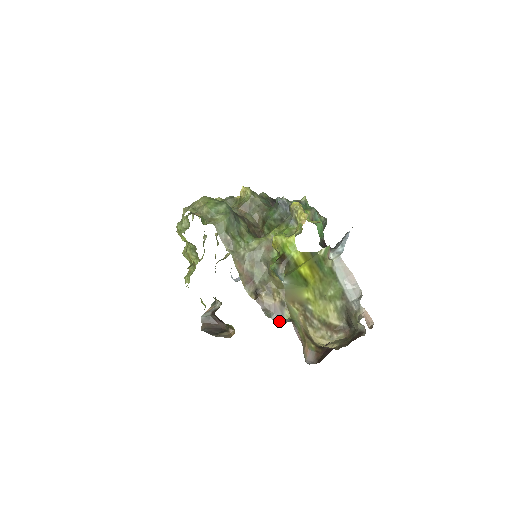
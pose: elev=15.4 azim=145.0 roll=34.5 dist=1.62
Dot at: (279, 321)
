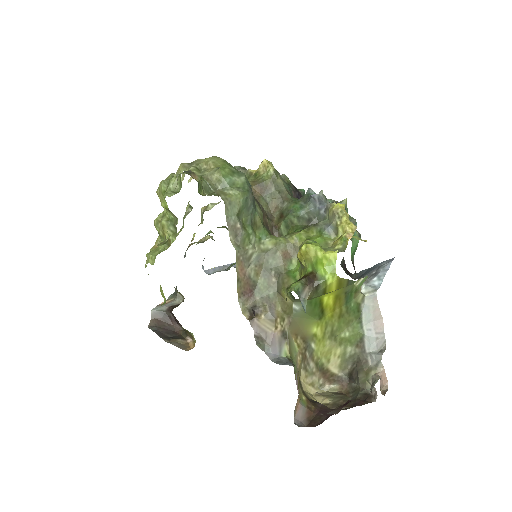
Dot at: (274, 358)
